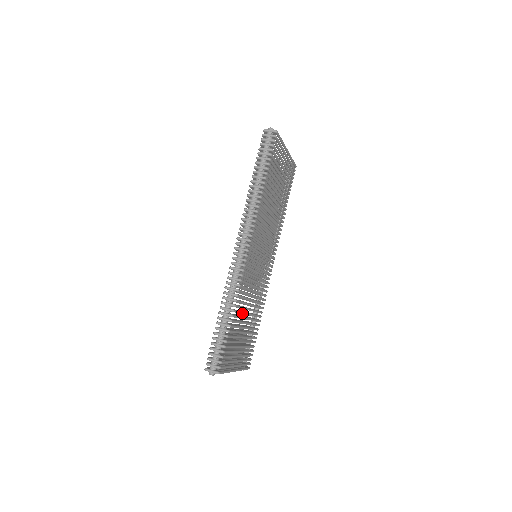
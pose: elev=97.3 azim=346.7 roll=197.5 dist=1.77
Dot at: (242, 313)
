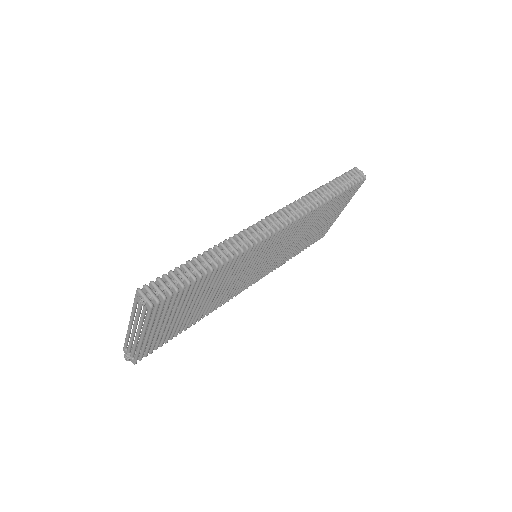
Dot at: (214, 283)
